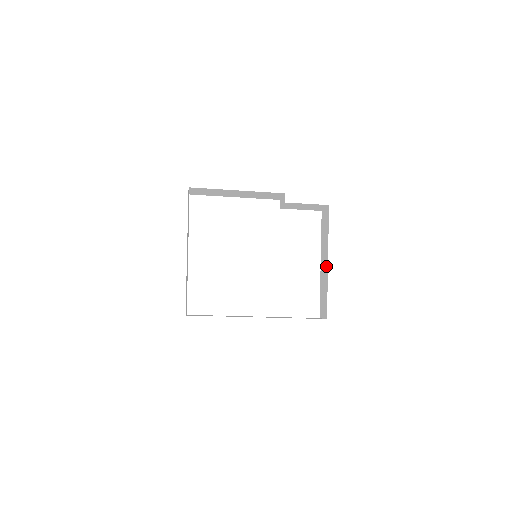
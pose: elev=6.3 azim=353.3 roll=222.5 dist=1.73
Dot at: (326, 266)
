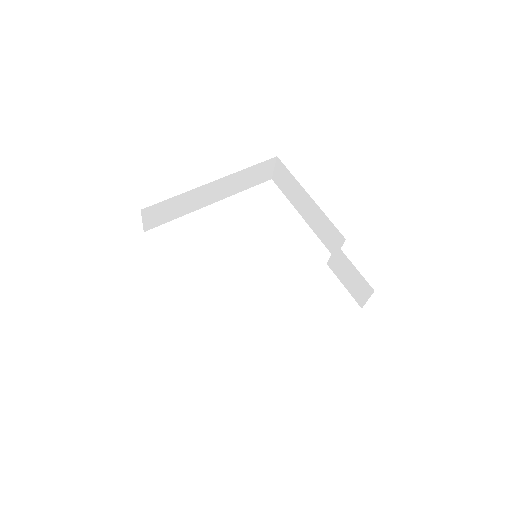
Dot at: occluded
